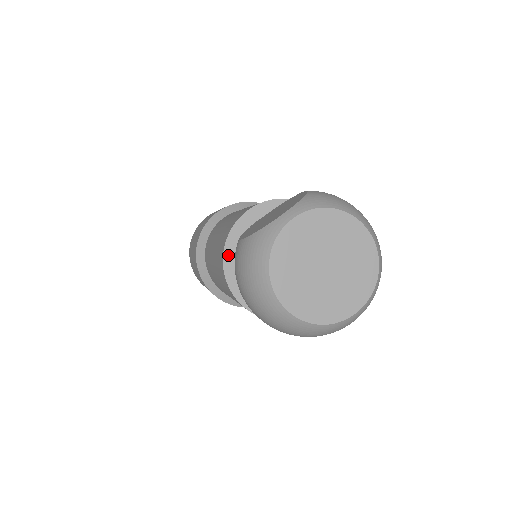
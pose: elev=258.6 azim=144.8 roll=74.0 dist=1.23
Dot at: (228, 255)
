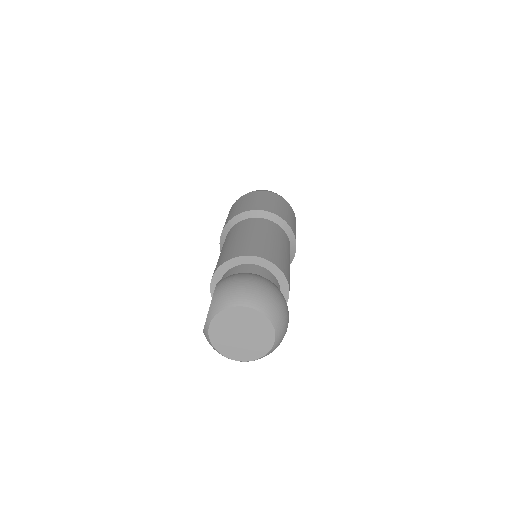
Dot at: occluded
